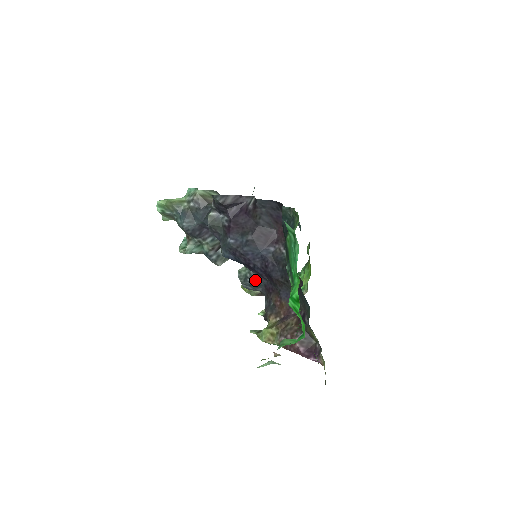
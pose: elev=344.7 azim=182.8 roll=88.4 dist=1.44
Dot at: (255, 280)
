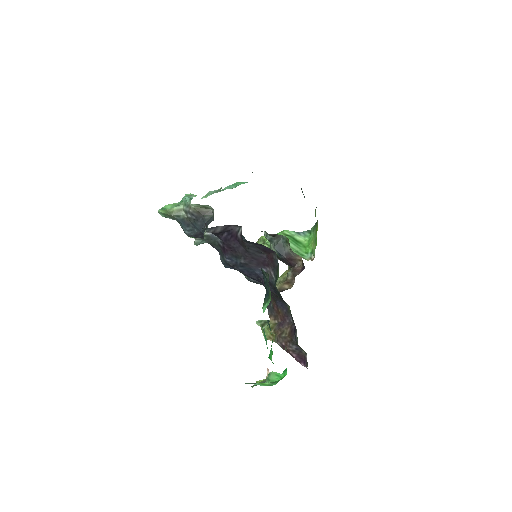
Dot at: (256, 281)
